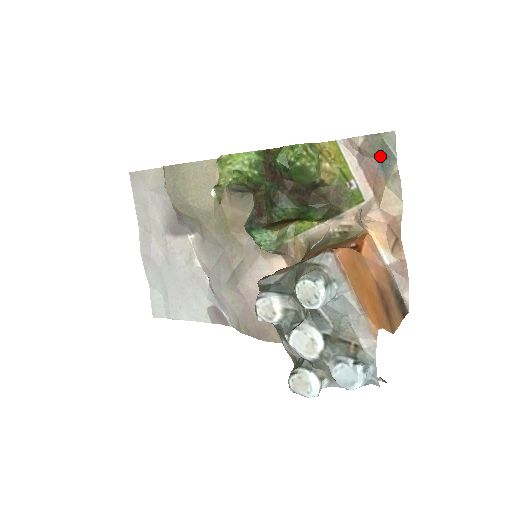
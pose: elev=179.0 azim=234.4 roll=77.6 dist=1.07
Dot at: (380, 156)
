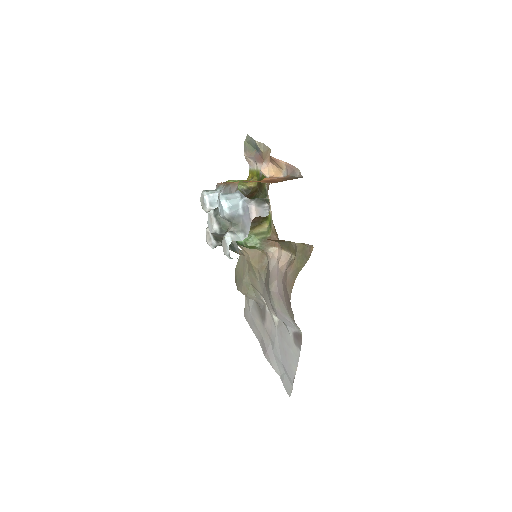
Dot at: (255, 149)
